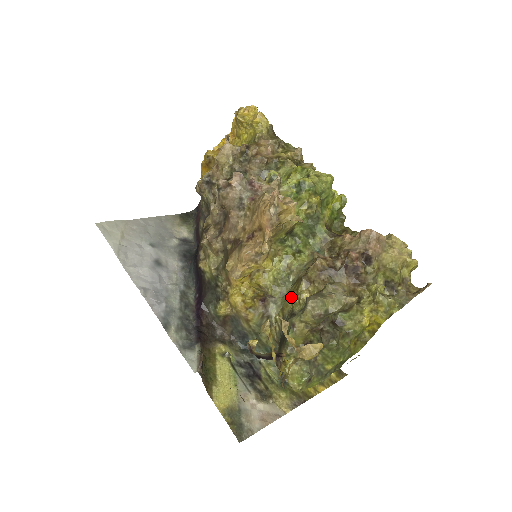
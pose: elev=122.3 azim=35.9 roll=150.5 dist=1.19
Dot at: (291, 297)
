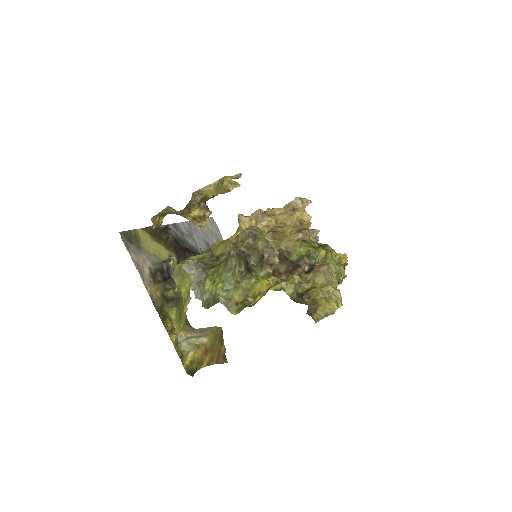
Dot at: occluded
